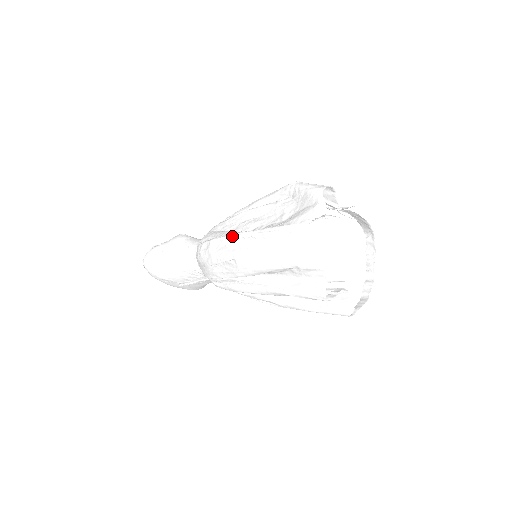
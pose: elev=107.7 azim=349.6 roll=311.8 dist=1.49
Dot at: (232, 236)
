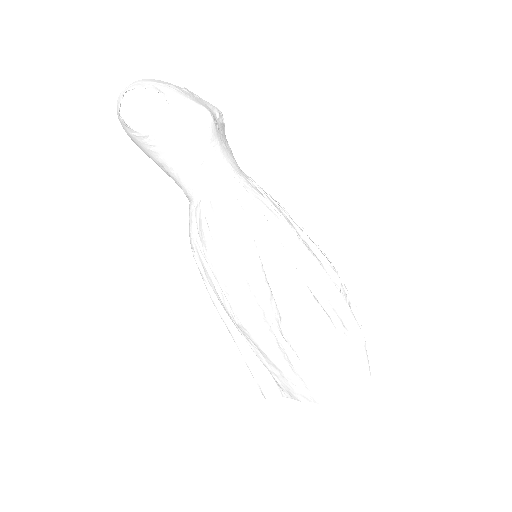
Dot at: (264, 310)
